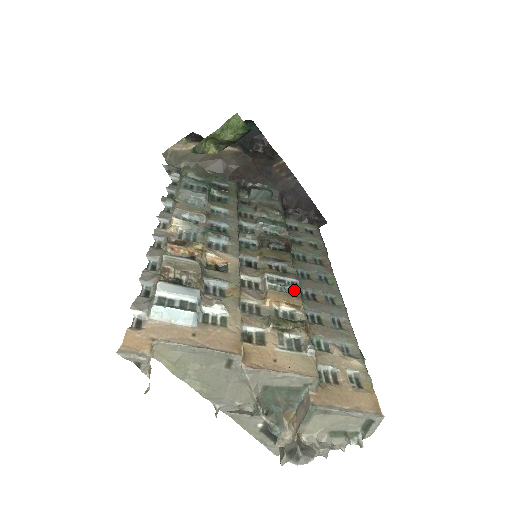
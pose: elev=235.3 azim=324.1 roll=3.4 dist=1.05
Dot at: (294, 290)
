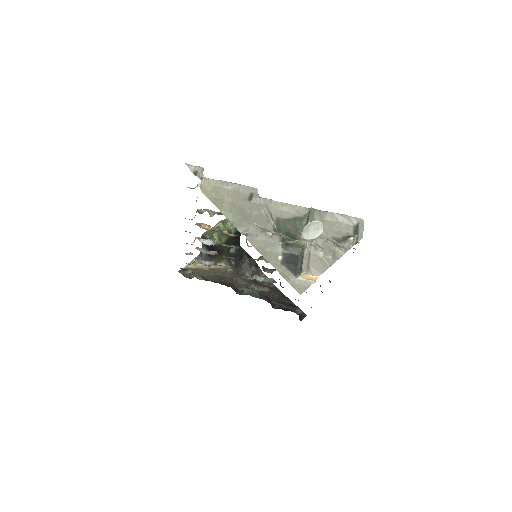
Dot at: occluded
